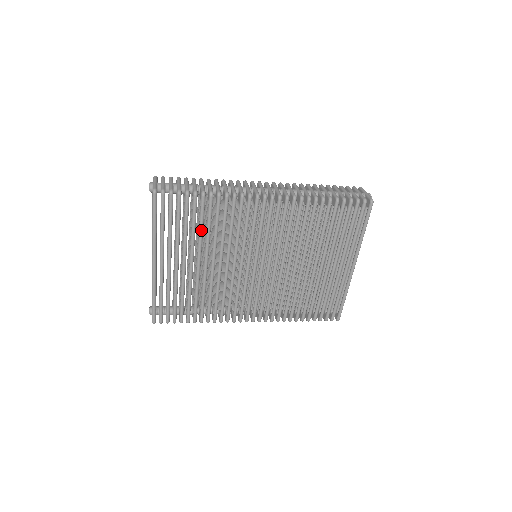
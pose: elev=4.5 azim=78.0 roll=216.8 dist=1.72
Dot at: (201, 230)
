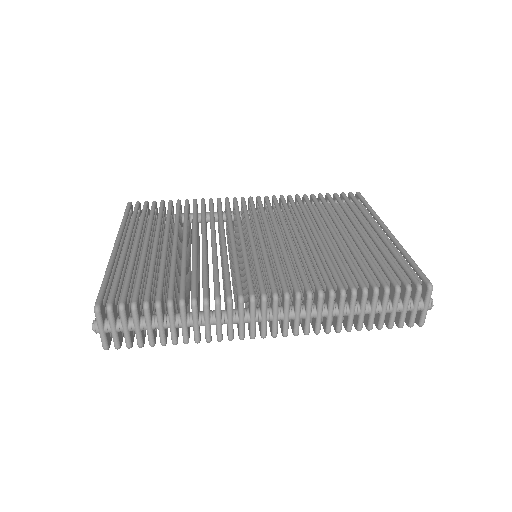
Dot at: occluded
